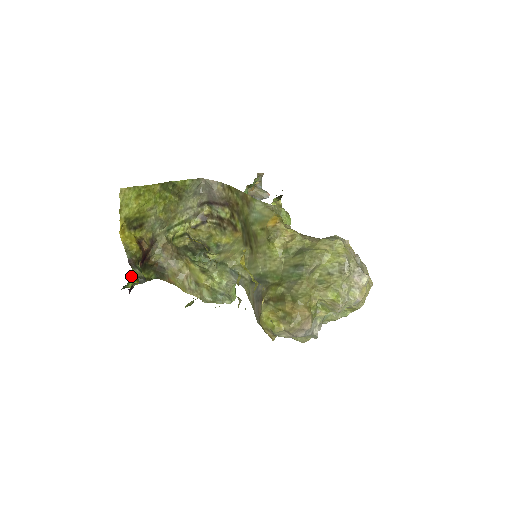
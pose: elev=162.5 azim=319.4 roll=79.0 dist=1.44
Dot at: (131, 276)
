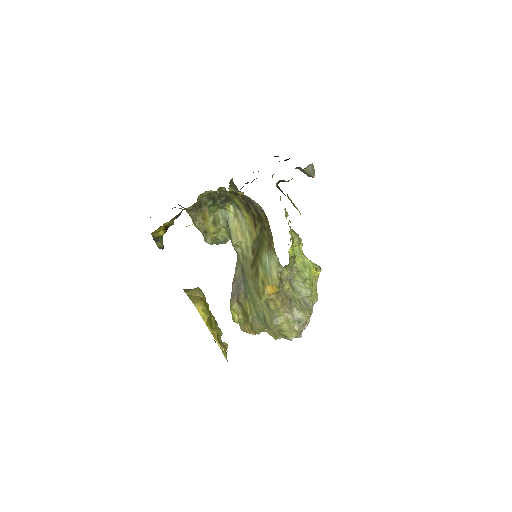
Dot at: occluded
